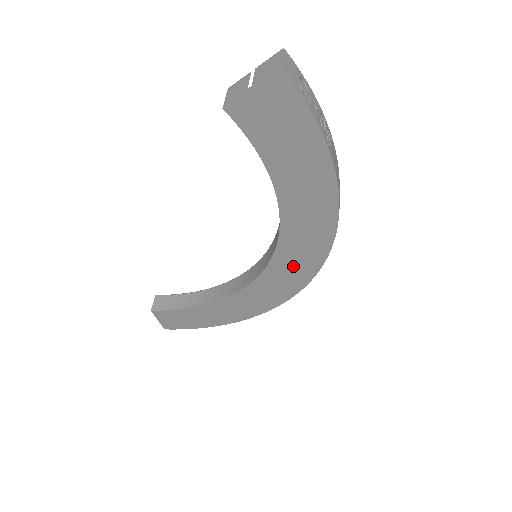
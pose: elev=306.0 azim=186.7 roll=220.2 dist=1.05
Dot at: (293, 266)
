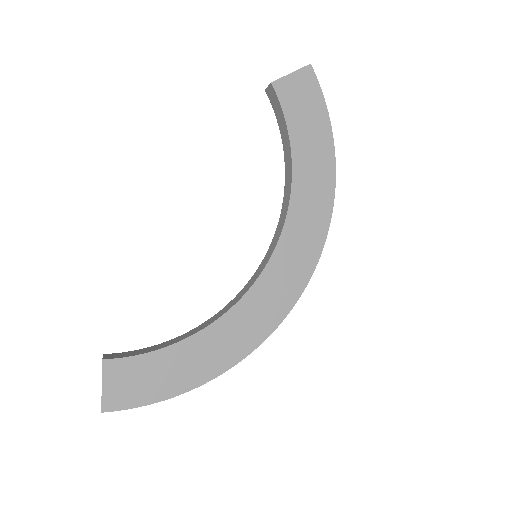
Dot at: (292, 262)
